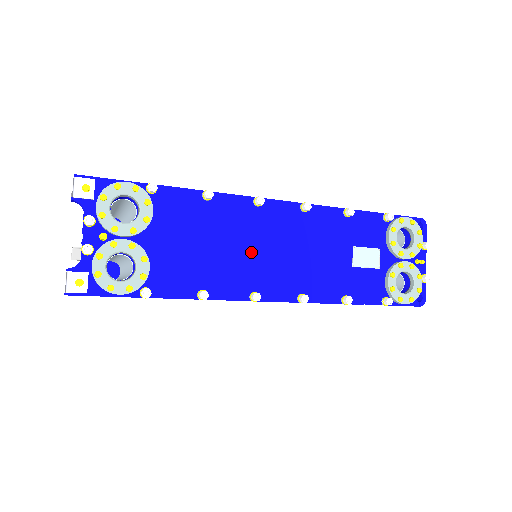
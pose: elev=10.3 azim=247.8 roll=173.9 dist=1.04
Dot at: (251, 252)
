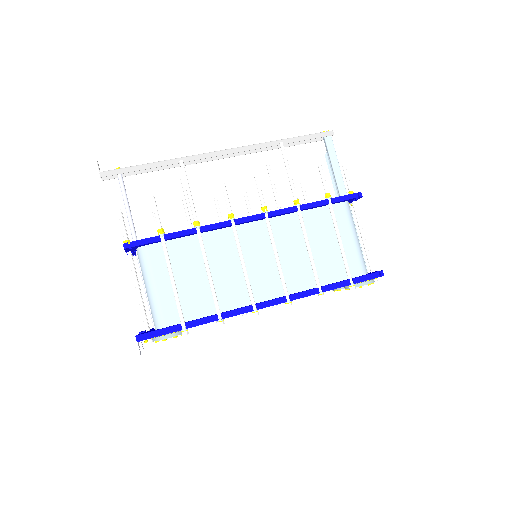
Dot at: occluded
